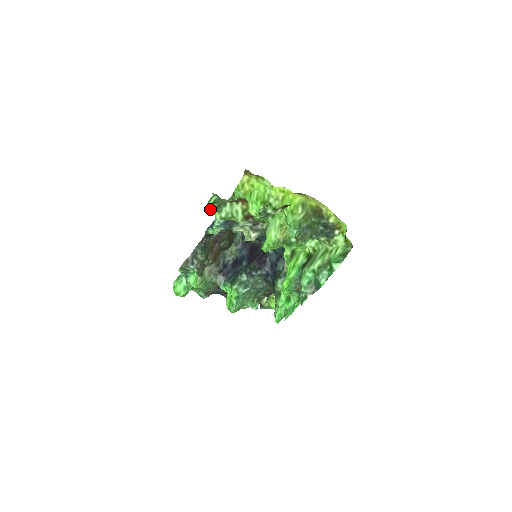
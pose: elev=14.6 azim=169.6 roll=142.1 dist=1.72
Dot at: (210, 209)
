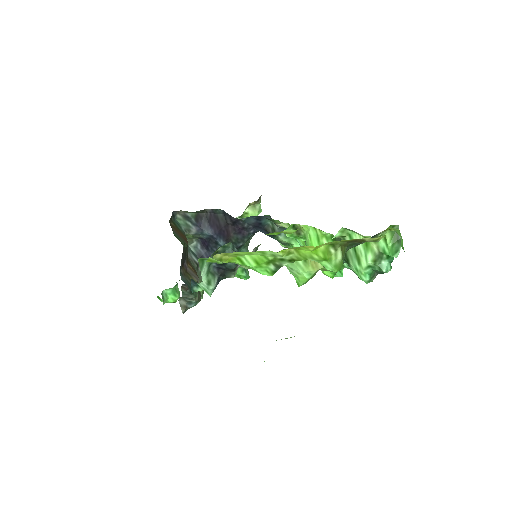
Dot at: occluded
